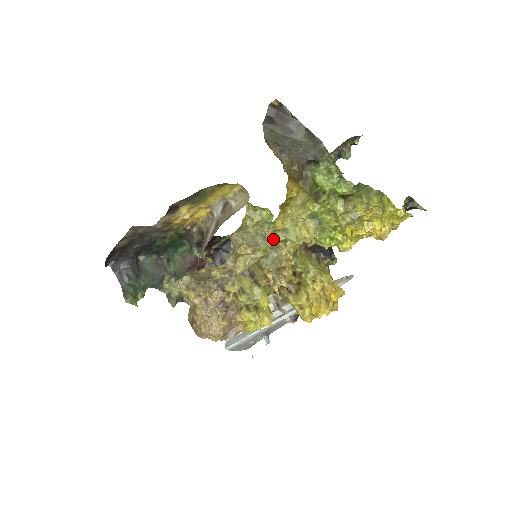
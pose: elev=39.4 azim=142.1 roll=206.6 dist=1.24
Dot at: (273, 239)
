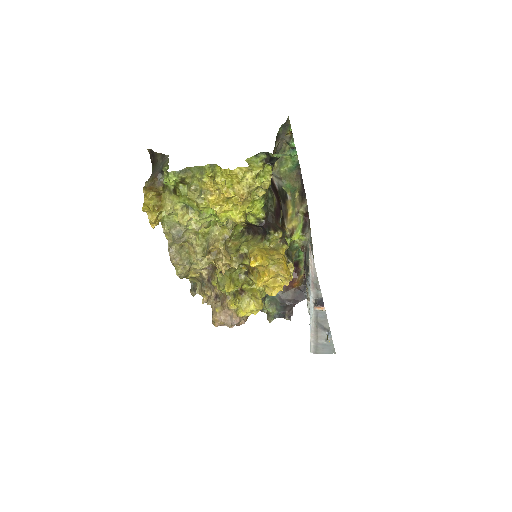
Dot at: (177, 233)
